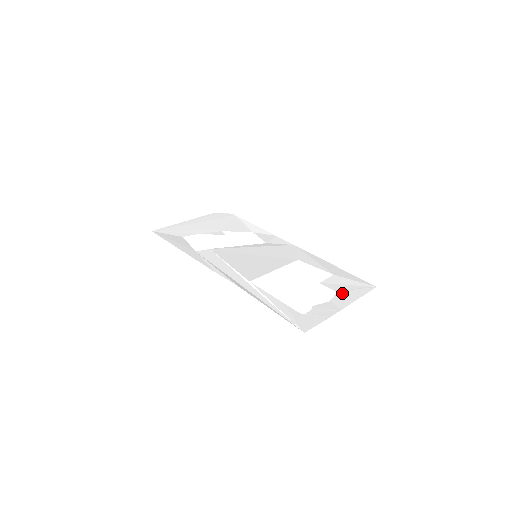
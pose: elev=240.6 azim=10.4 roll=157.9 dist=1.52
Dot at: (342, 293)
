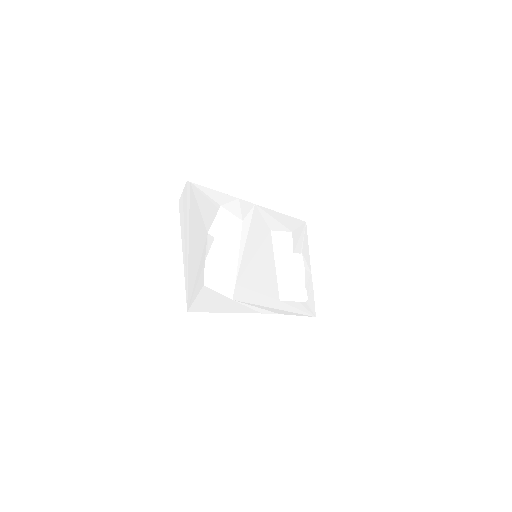
Dot at: (304, 252)
